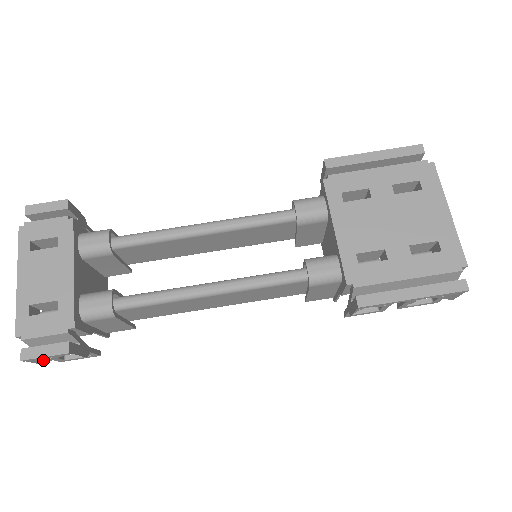
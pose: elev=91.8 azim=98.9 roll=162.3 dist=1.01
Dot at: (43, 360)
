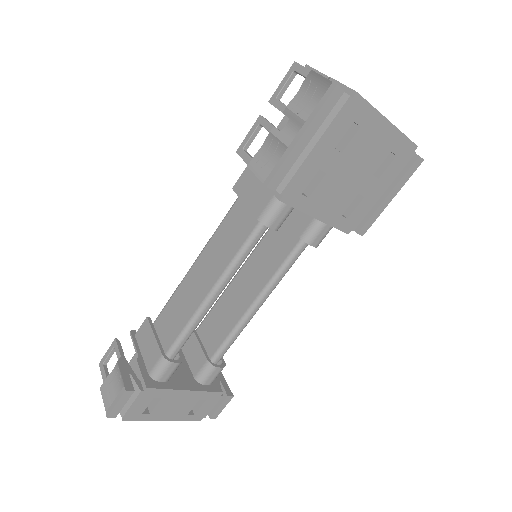
Dot at: occluded
